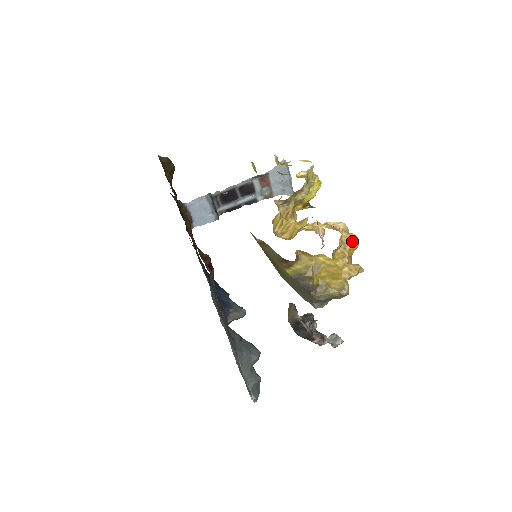
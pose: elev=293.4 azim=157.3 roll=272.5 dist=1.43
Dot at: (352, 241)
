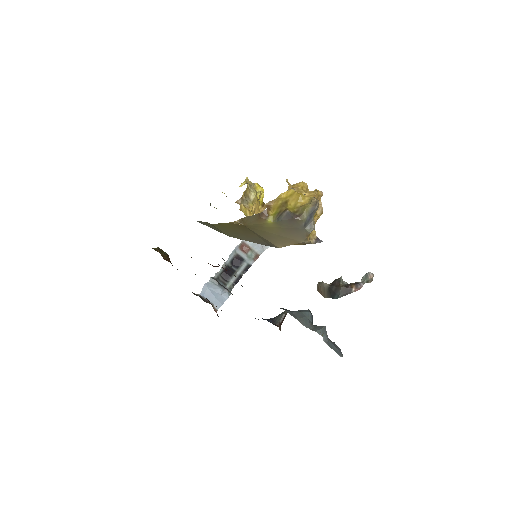
Dot at: (299, 183)
